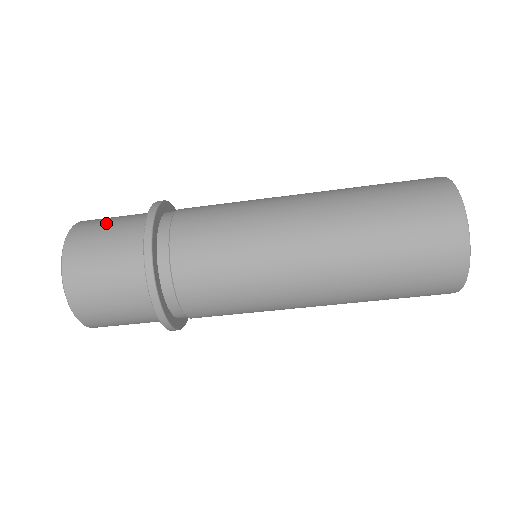
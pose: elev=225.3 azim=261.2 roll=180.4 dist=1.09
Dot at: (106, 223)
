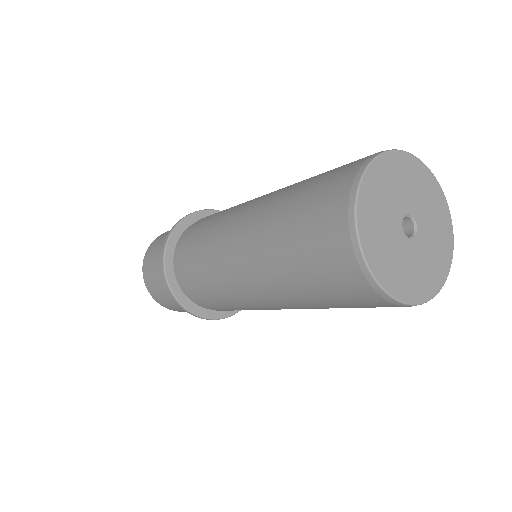
Dot at: (156, 248)
